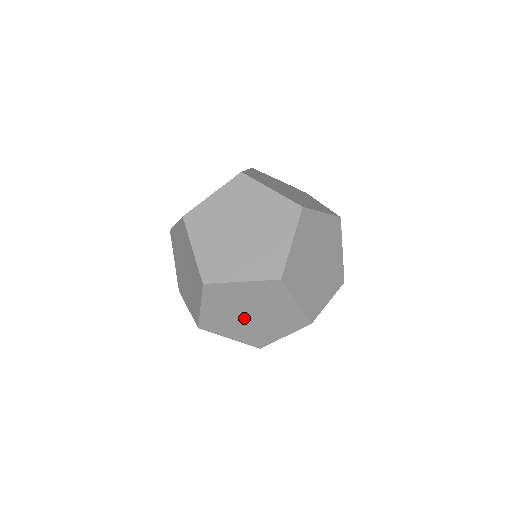
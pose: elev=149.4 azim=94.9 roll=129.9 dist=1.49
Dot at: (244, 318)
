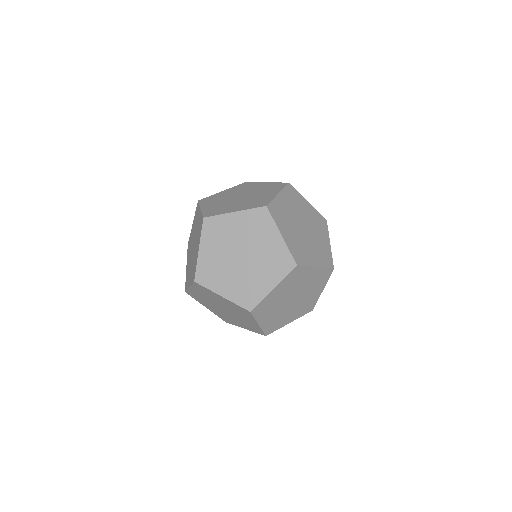
Dot at: (236, 262)
